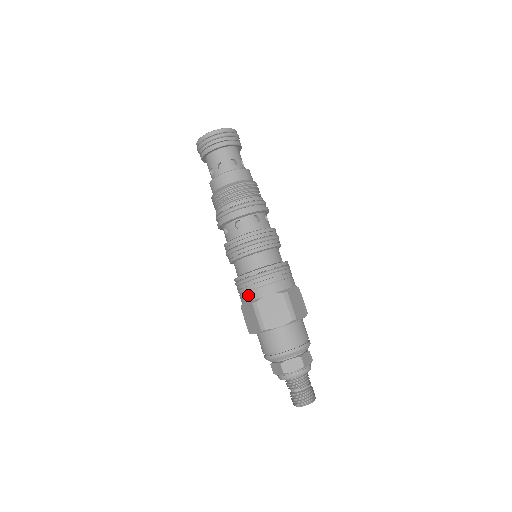
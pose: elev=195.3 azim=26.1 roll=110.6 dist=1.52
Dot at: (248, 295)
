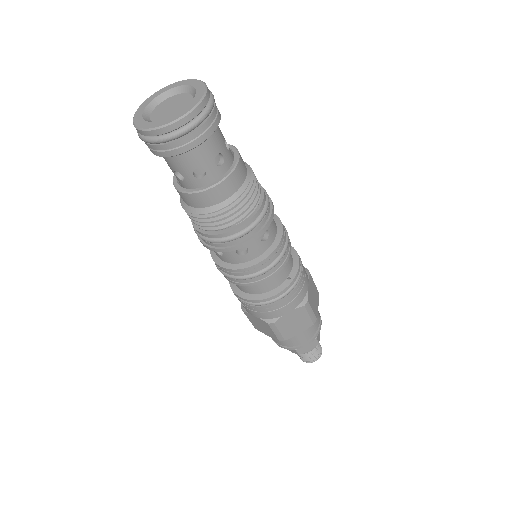
Dot at: (261, 315)
